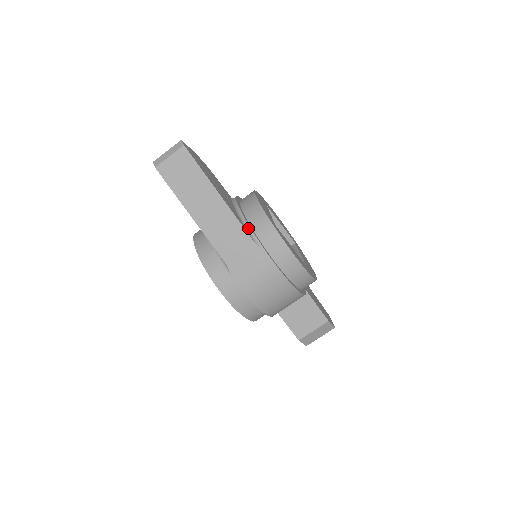
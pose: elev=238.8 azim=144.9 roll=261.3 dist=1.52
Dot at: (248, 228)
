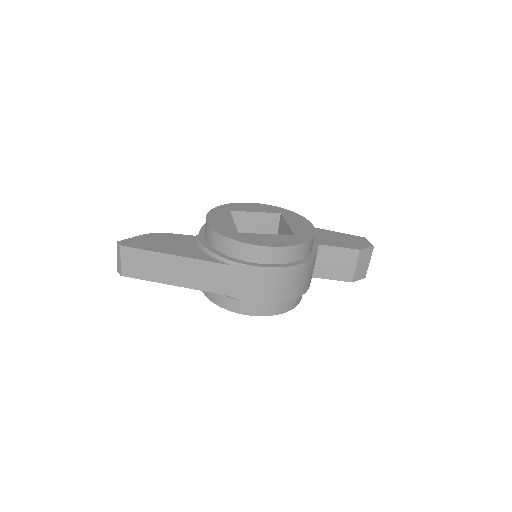
Dot at: (218, 257)
